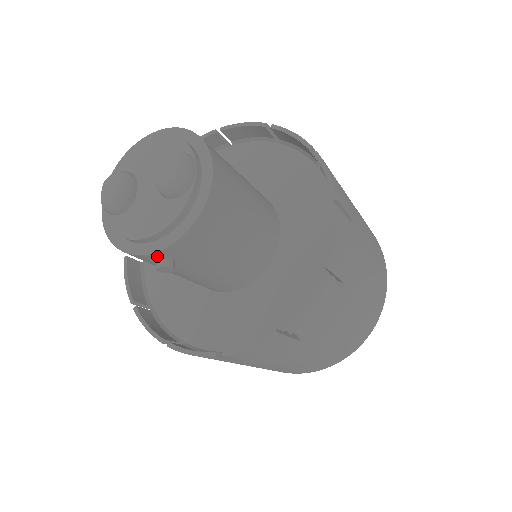
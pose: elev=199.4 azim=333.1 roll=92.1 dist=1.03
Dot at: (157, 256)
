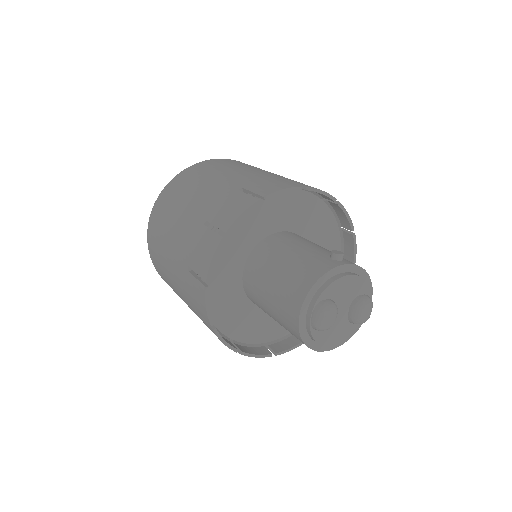
Dot at: (325, 348)
